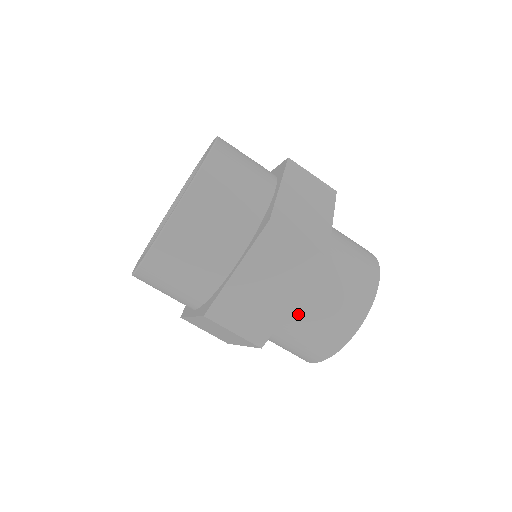
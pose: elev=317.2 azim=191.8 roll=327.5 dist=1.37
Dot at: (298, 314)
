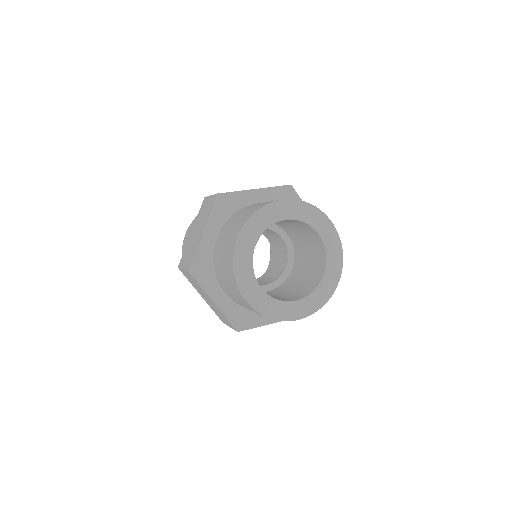
Dot at: (218, 247)
